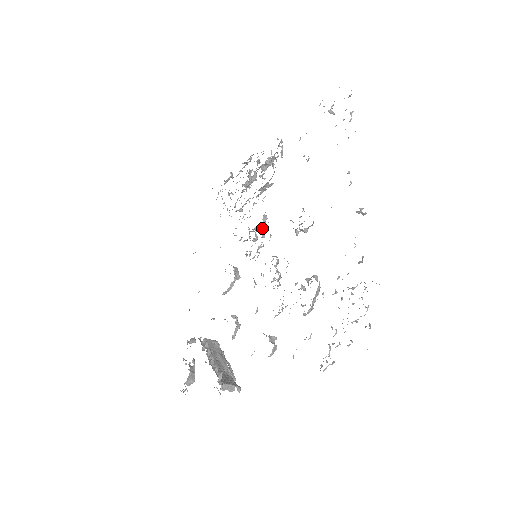
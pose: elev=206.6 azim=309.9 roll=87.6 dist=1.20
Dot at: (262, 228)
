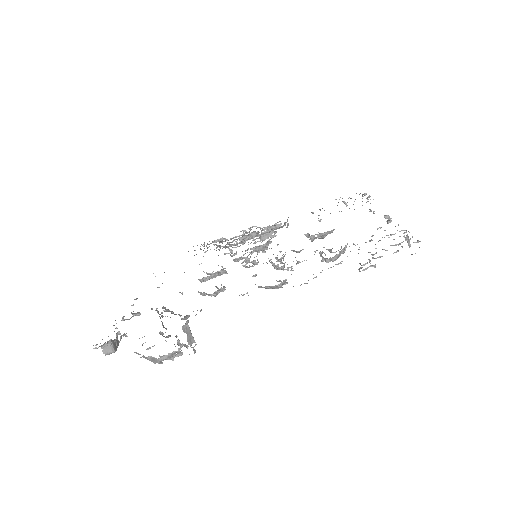
Dot at: (265, 246)
